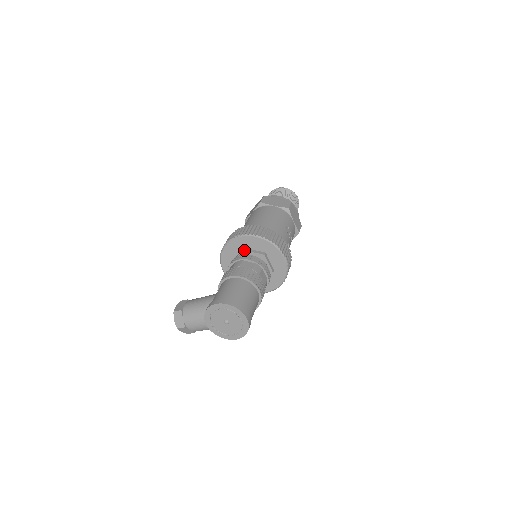
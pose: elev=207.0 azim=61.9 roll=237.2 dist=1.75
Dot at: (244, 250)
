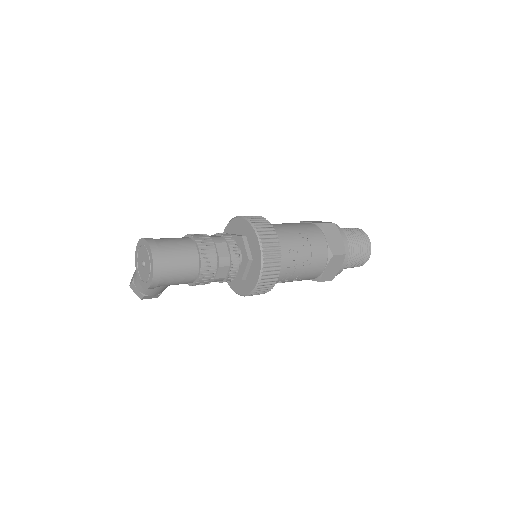
Dot at: (230, 234)
